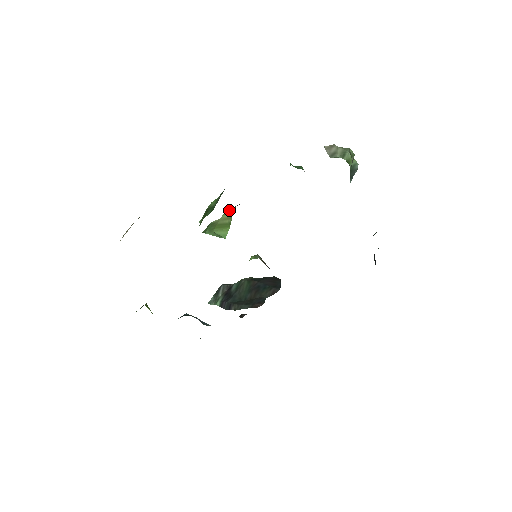
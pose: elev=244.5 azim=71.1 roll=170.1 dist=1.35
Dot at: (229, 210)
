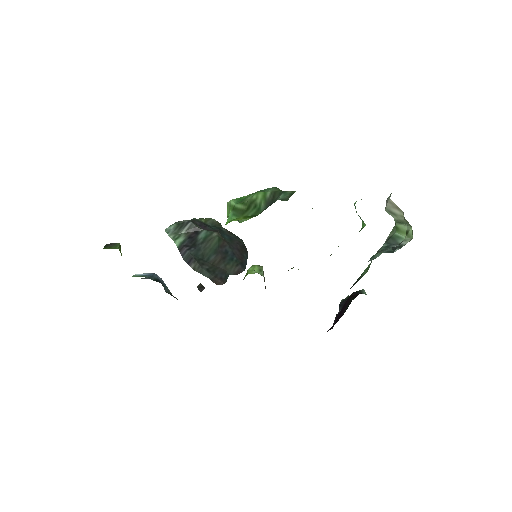
Dot at: occluded
